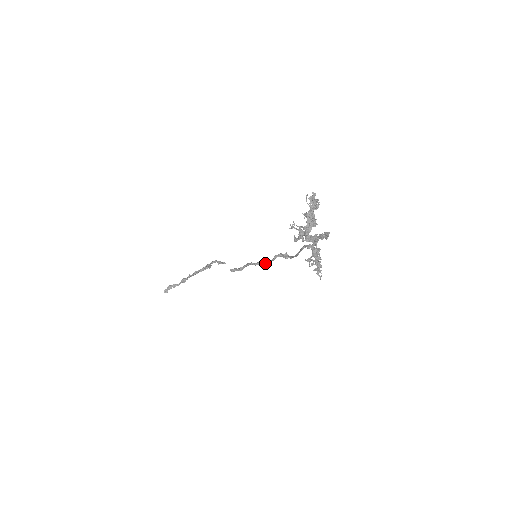
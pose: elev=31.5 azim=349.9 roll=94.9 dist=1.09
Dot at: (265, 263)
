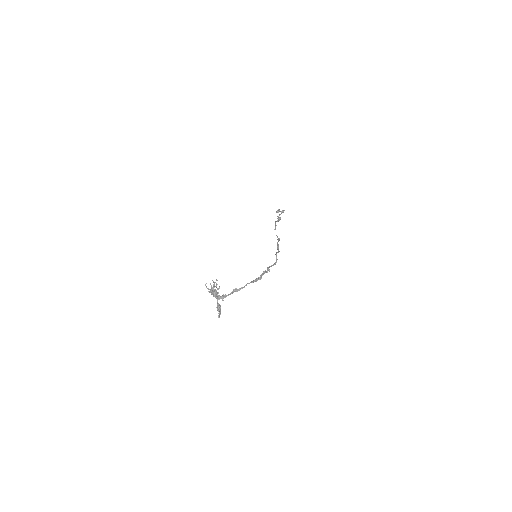
Dot at: (278, 250)
